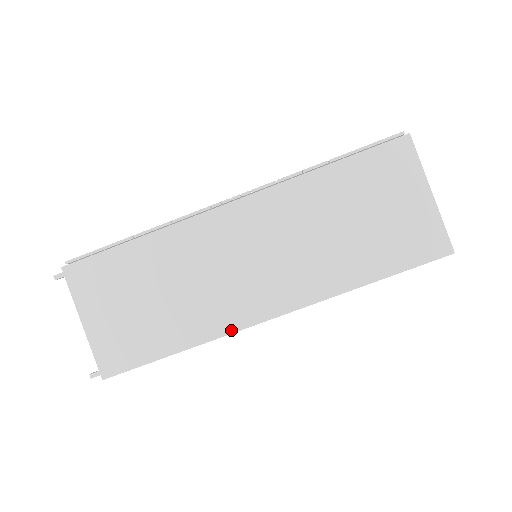
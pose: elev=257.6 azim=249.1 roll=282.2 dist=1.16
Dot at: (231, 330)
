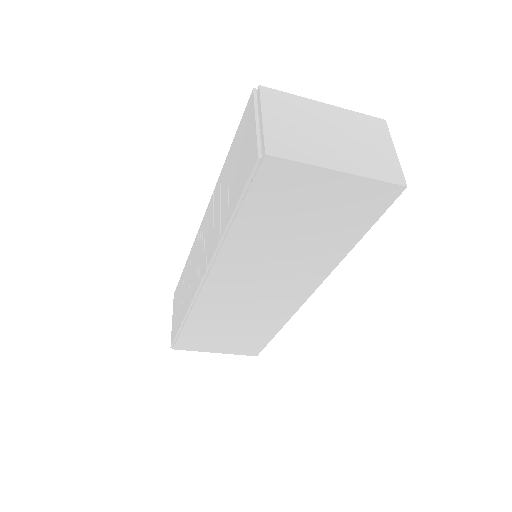
Dot at: (293, 312)
